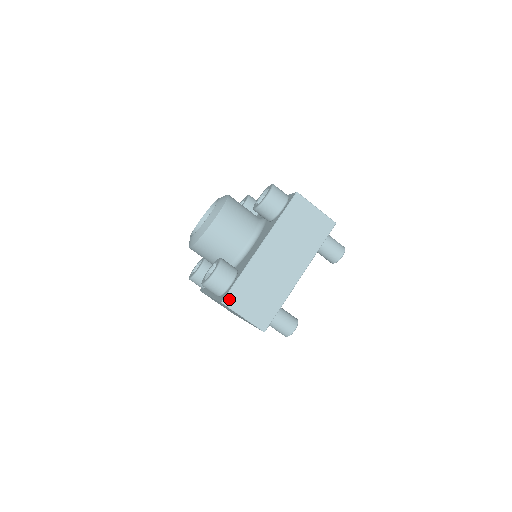
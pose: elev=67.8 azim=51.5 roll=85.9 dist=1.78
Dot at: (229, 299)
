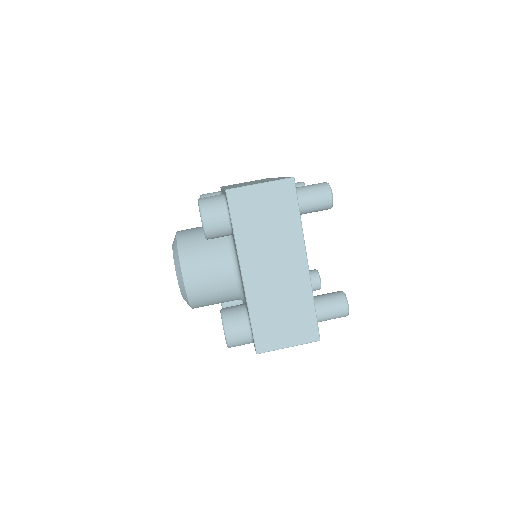
Dot at: occluded
